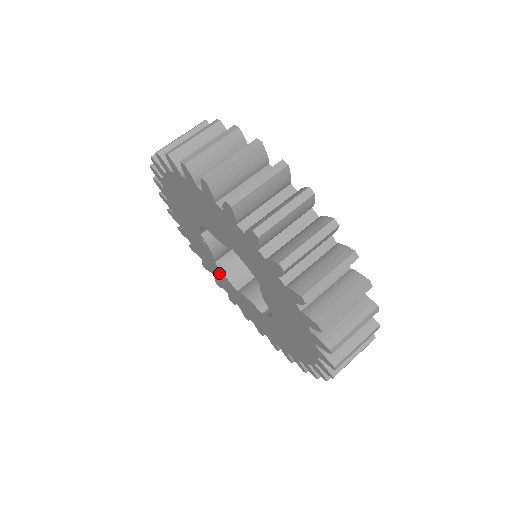
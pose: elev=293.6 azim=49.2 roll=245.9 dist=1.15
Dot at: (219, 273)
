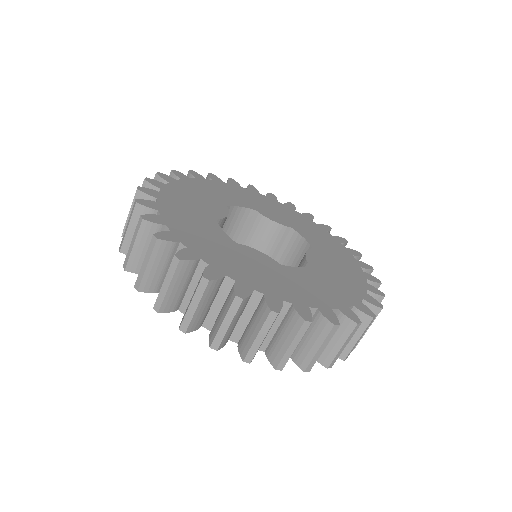
Dot at: occluded
